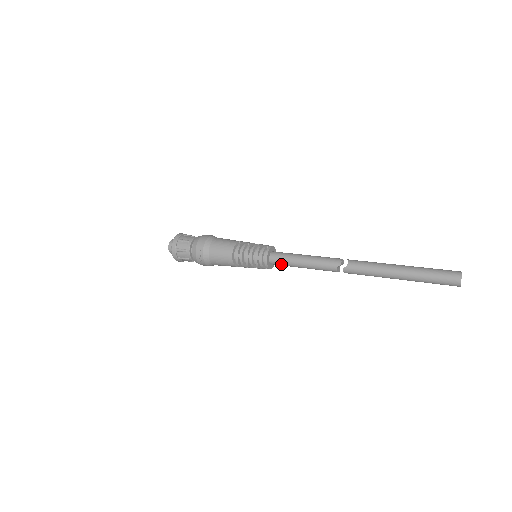
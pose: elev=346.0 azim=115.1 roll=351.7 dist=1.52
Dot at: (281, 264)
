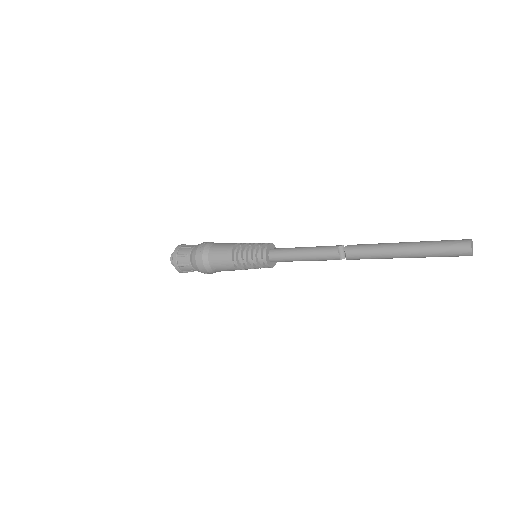
Dot at: (280, 253)
